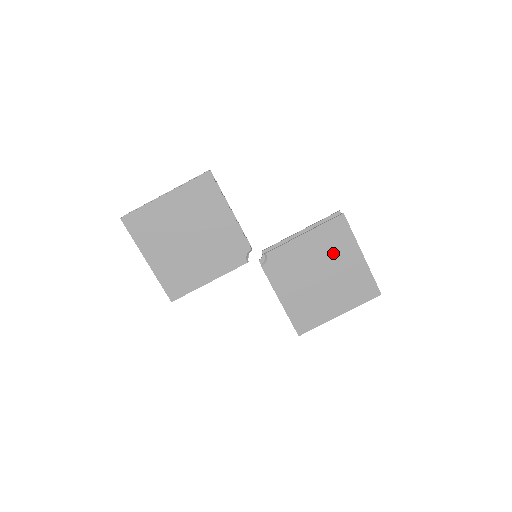
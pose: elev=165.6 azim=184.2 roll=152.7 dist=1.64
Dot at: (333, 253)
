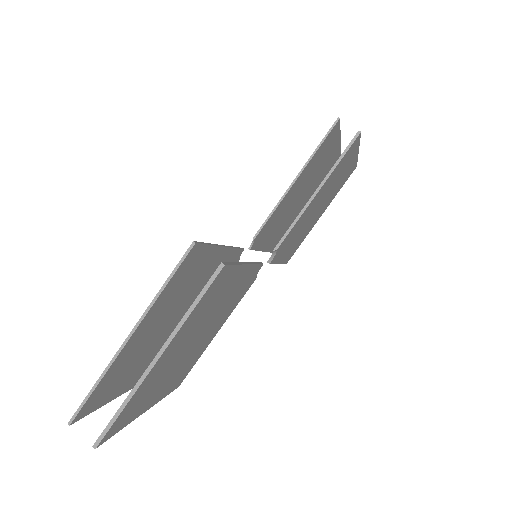
Dot at: (336, 179)
